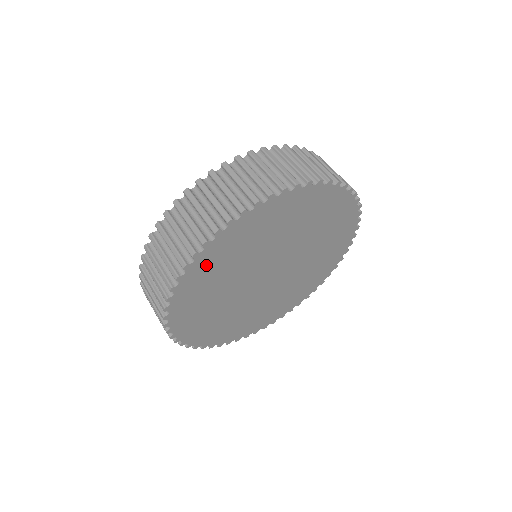
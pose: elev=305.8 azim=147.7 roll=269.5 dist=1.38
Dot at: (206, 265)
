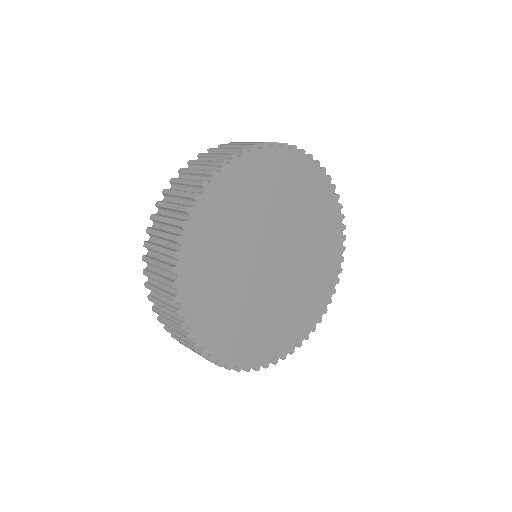
Dot at: (244, 175)
